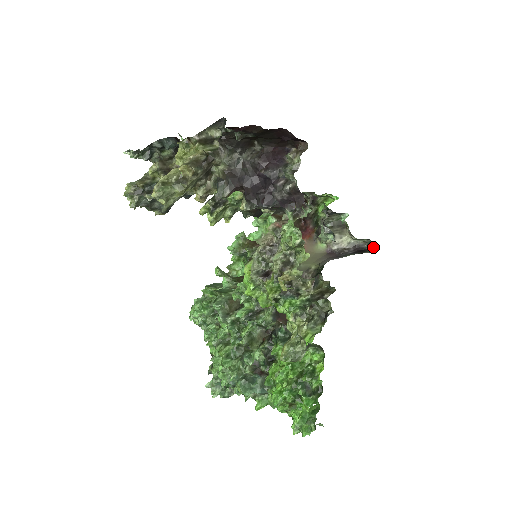
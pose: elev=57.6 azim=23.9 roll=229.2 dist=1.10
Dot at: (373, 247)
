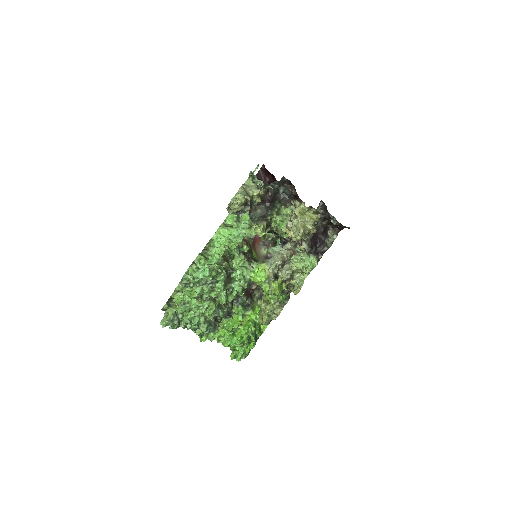
Dot at: occluded
